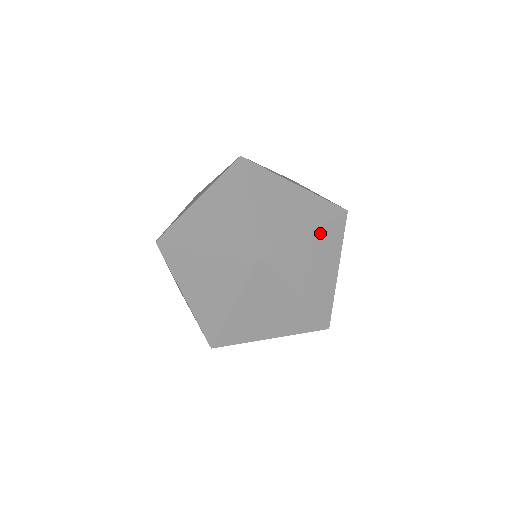
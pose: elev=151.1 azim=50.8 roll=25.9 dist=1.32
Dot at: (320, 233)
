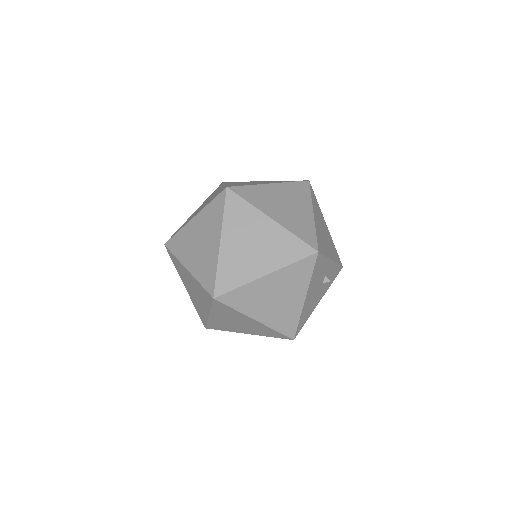
Dot at: (281, 233)
